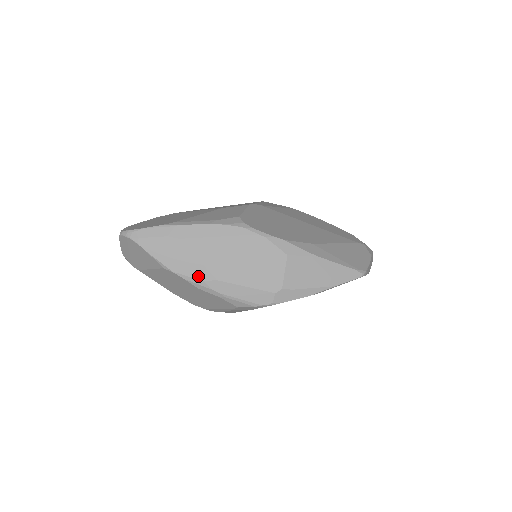
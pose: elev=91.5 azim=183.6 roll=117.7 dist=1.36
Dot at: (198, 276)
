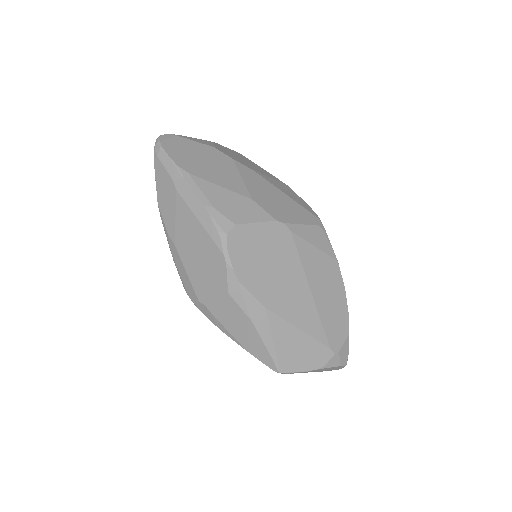
Dot at: (168, 227)
